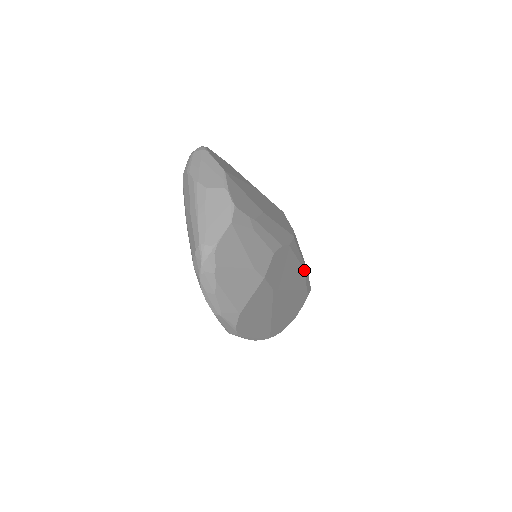
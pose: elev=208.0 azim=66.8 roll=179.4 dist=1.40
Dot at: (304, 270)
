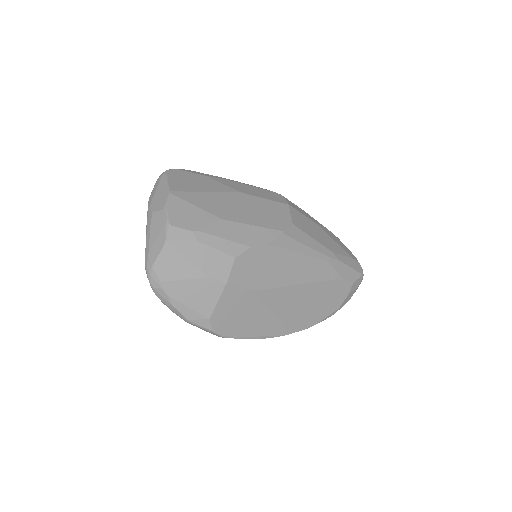
Dot at: (323, 260)
